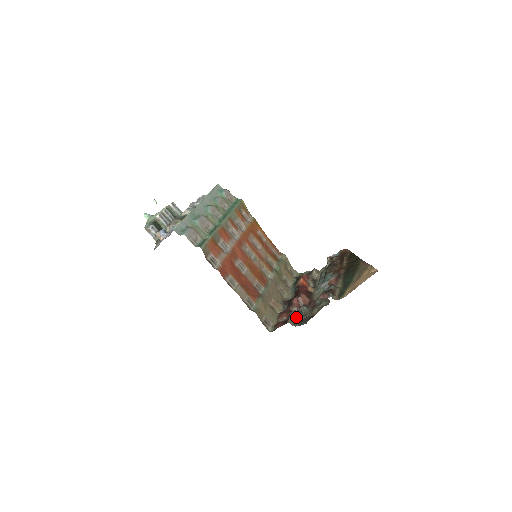
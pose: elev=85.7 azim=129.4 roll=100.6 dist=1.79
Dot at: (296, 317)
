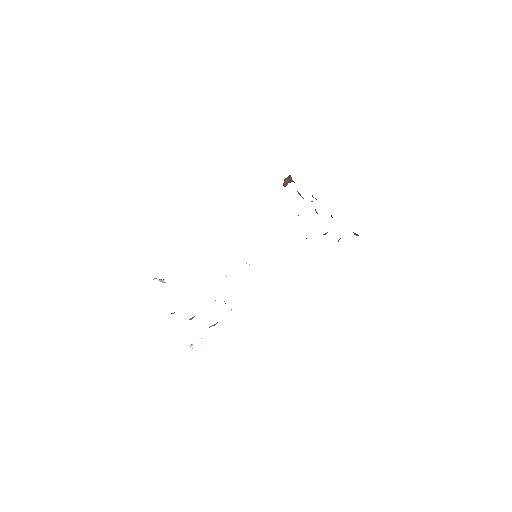
Dot at: occluded
